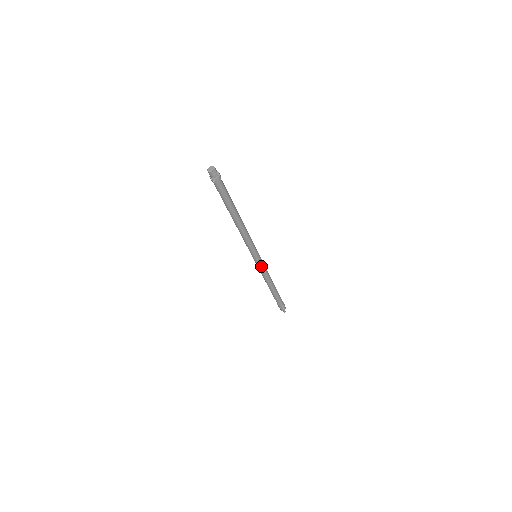
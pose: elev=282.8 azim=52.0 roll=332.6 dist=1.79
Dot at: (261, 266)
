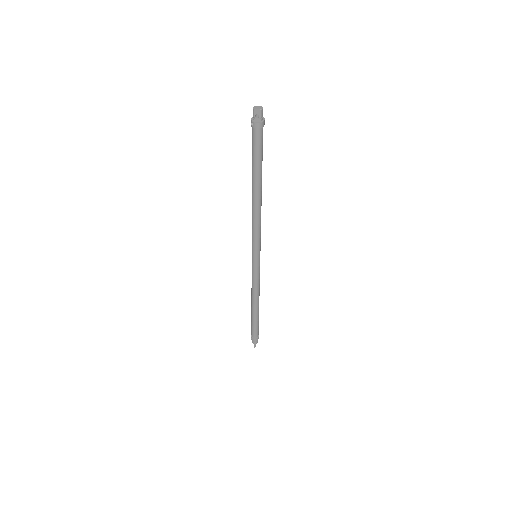
Dot at: (254, 271)
